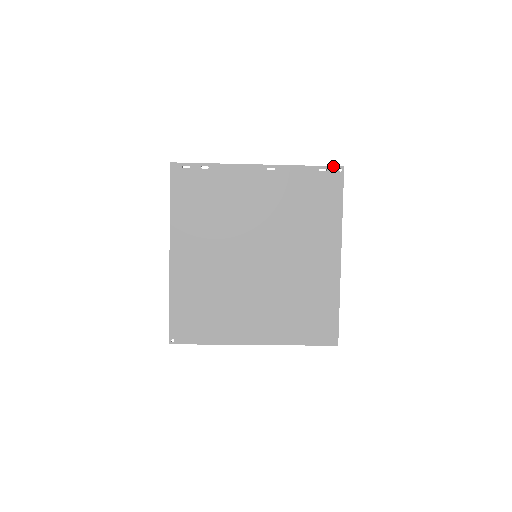
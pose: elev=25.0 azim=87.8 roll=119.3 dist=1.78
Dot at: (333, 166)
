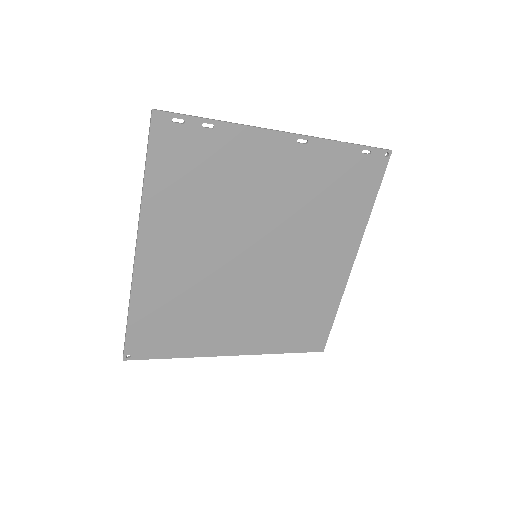
Dot at: (380, 148)
